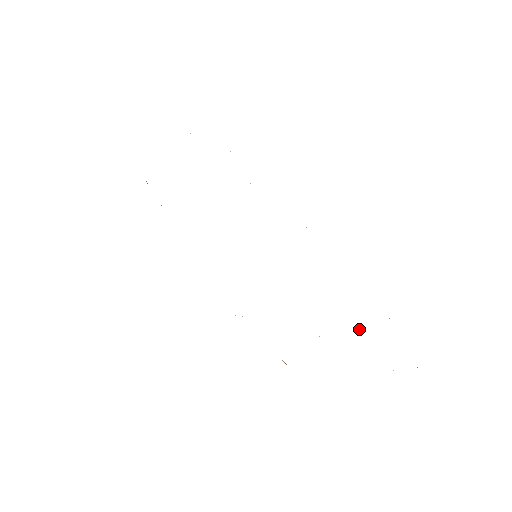
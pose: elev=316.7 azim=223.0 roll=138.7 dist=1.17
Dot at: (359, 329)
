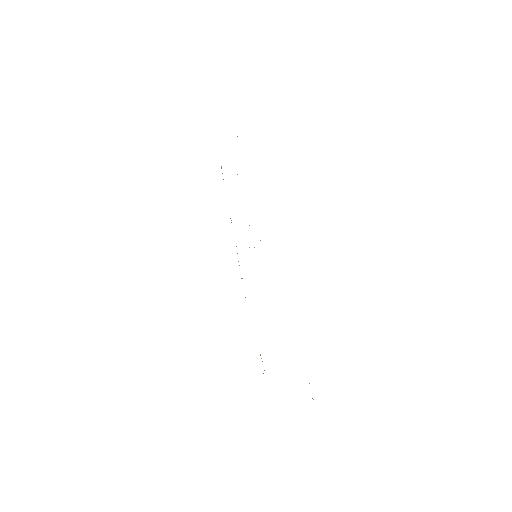
Dot at: occluded
